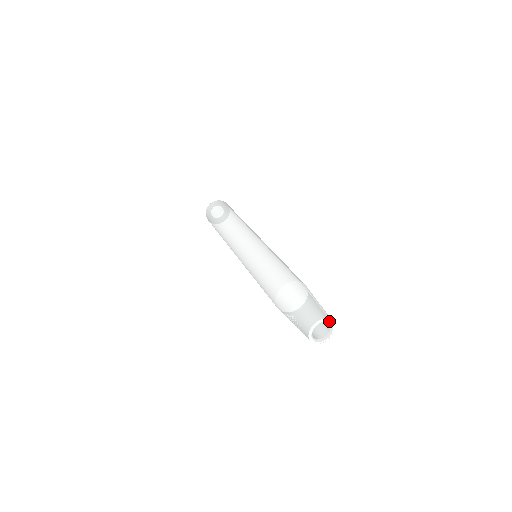
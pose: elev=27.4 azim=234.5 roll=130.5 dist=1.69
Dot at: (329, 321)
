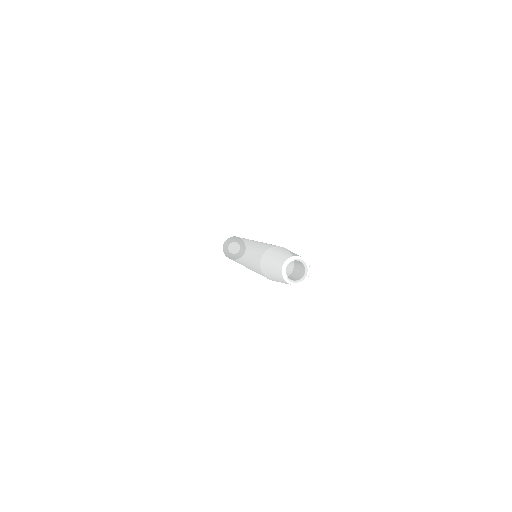
Dot at: (301, 259)
